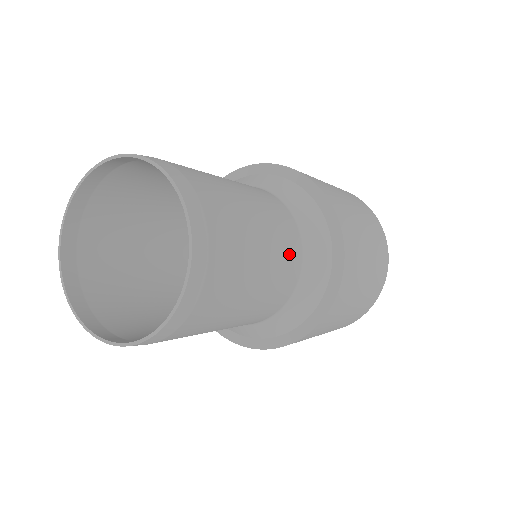
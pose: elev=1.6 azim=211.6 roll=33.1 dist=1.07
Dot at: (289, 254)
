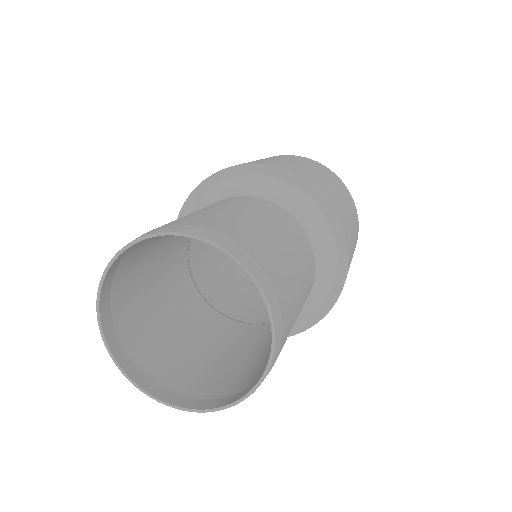
Dot at: (306, 250)
